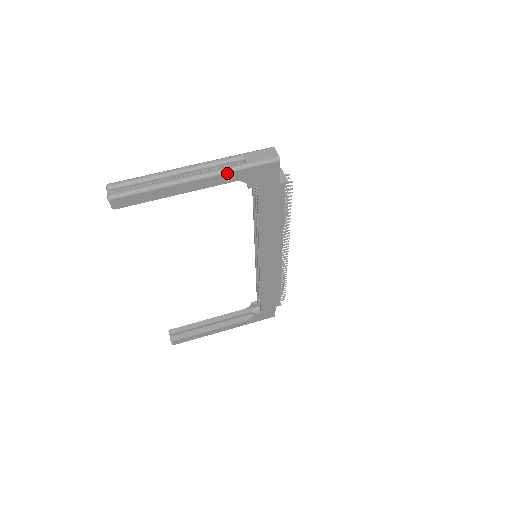
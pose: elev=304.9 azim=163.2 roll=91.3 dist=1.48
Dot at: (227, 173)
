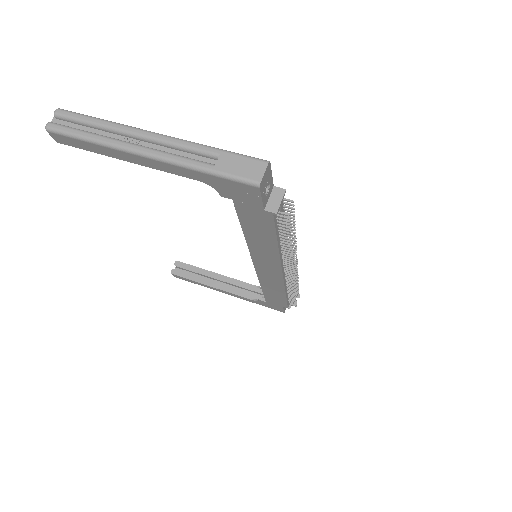
Dot at: (185, 168)
